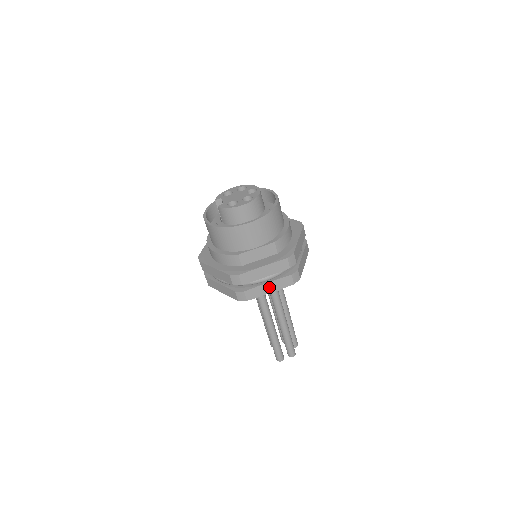
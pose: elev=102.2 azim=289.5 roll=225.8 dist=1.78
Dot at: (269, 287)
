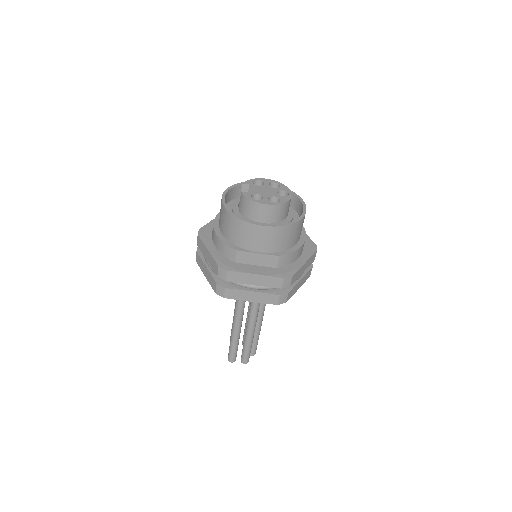
Dot at: (252, 296)
